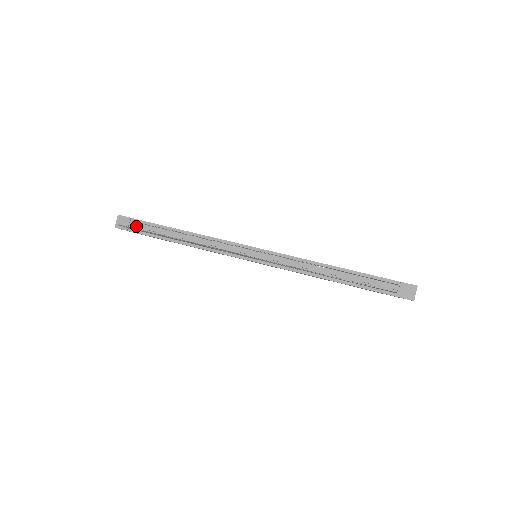
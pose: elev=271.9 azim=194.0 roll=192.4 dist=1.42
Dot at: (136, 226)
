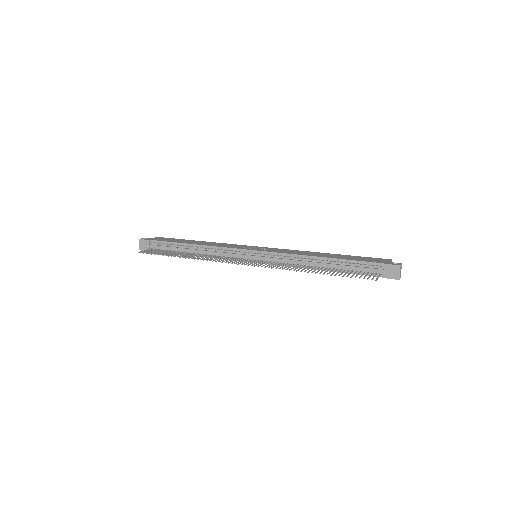
Dot at: (155, 246)
